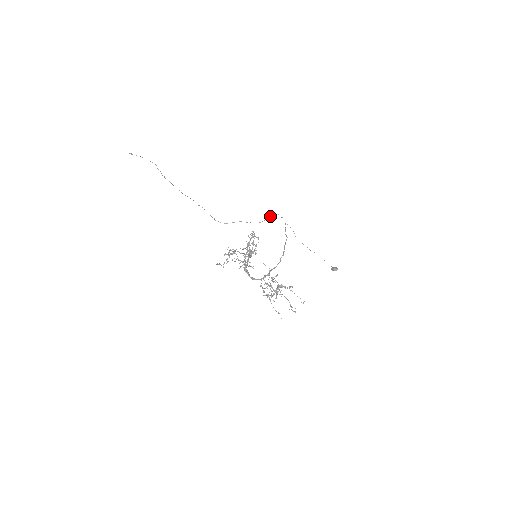
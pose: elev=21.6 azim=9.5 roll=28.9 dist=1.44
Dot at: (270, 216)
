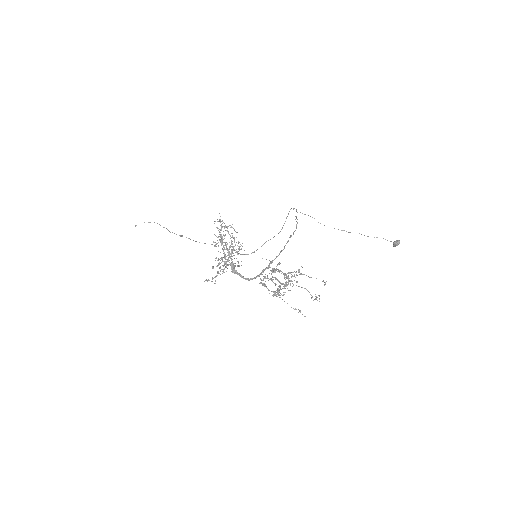
Dot at: (286, 217)
